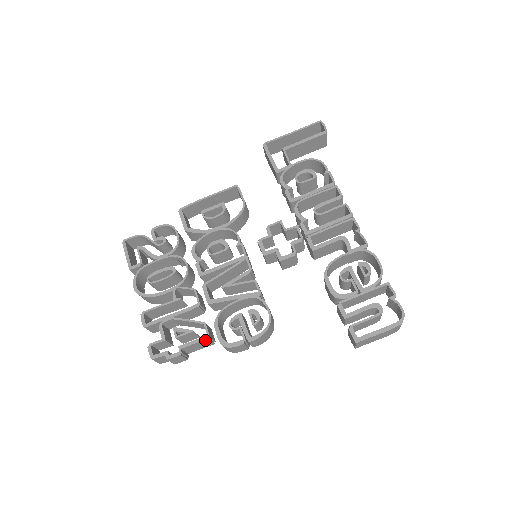
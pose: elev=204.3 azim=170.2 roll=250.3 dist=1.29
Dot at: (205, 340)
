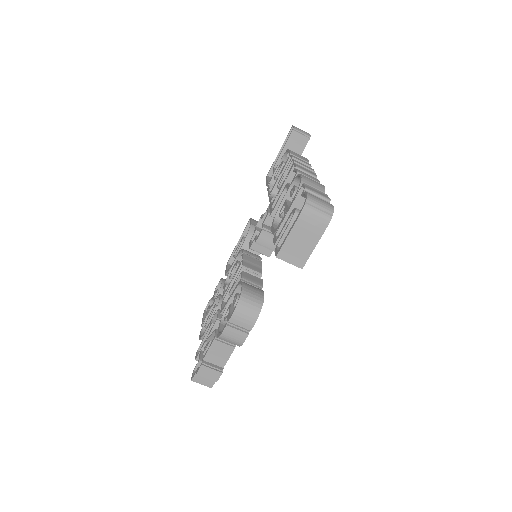
Dot at: (214, 343)
